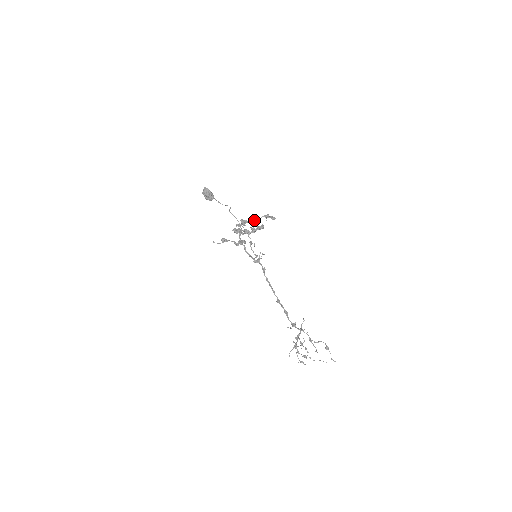
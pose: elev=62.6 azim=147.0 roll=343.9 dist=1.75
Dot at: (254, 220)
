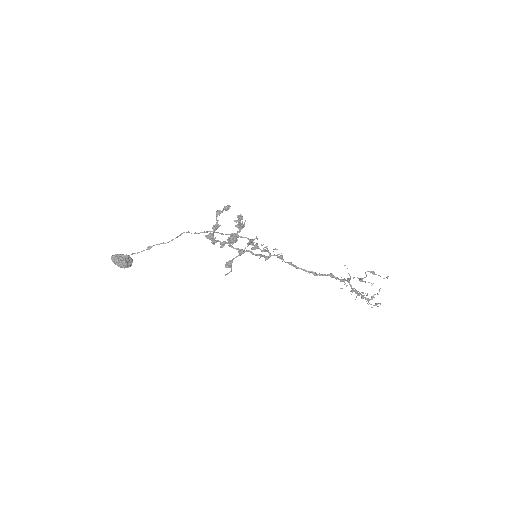
Dot at: (215, 226)
